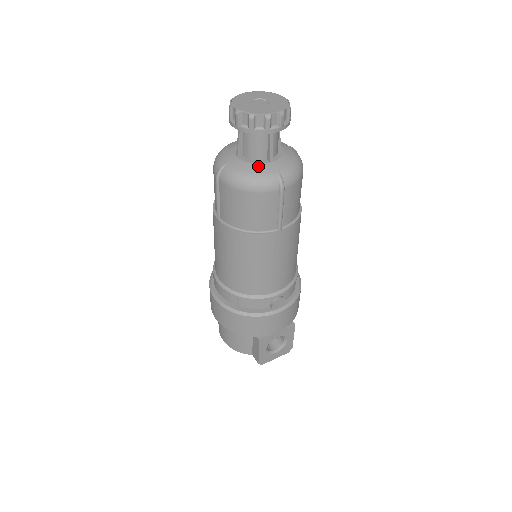
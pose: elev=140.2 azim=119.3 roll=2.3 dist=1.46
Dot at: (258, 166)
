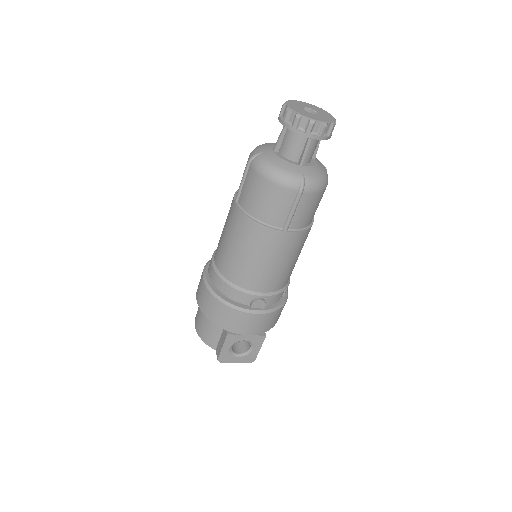
Dot at: (288, 164)
